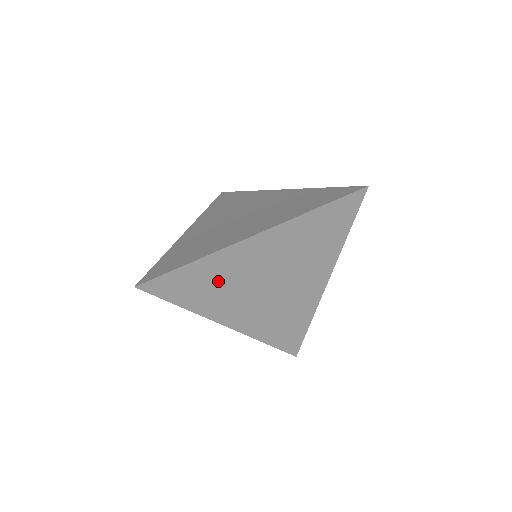
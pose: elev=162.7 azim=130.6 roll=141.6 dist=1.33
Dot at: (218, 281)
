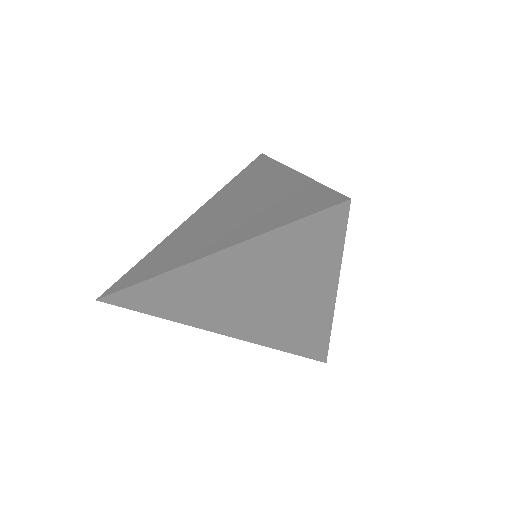
Dot at: (184, 297)
